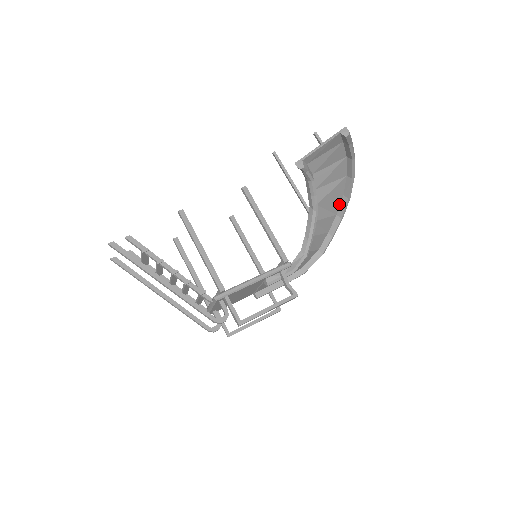
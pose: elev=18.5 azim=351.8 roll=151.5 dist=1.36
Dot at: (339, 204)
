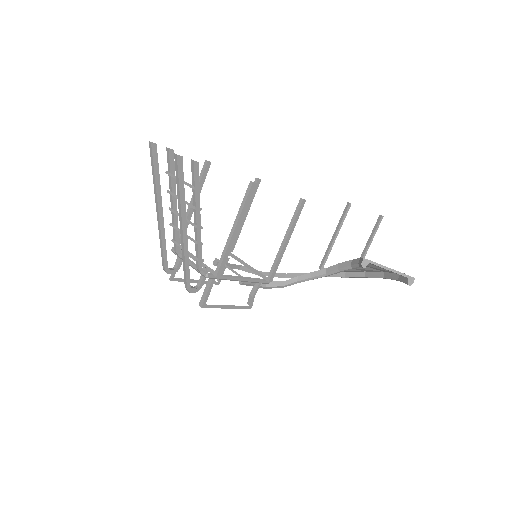
Dot at: occluded
